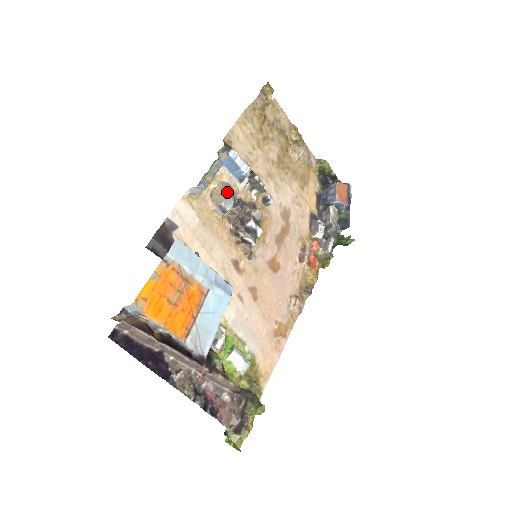
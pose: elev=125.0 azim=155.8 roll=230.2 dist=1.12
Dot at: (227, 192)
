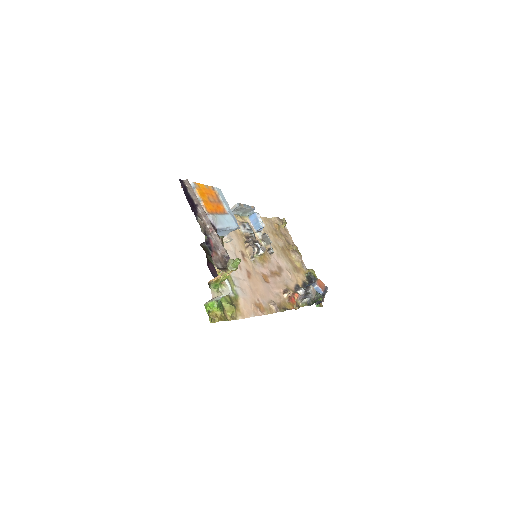
Dot at: (249, 225)
